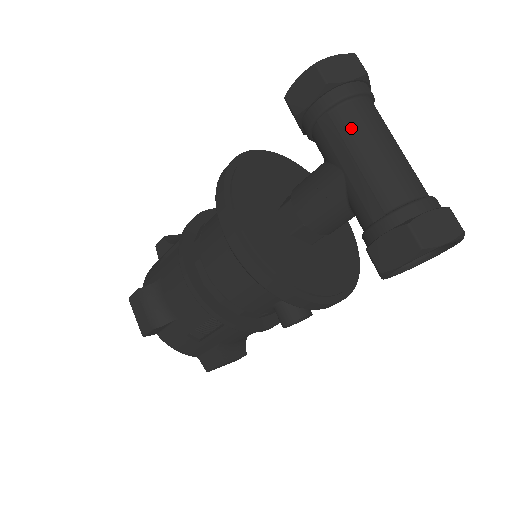
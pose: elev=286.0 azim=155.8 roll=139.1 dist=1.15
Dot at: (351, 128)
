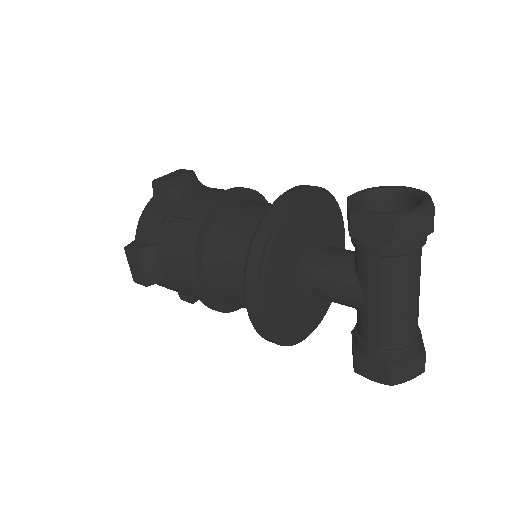
Dot at: (392, 280)
